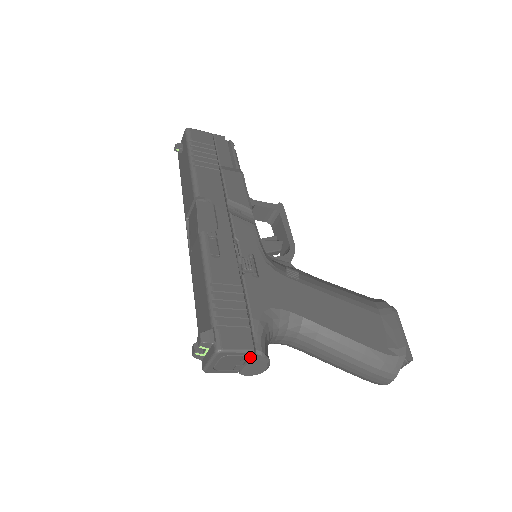
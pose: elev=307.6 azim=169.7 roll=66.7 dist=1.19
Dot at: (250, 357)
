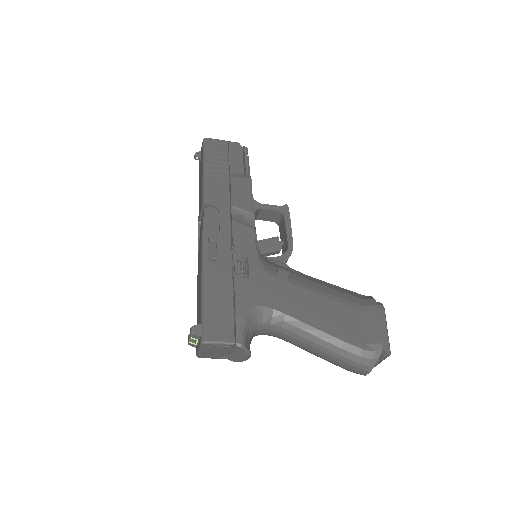
Dot at: (232, 348)
